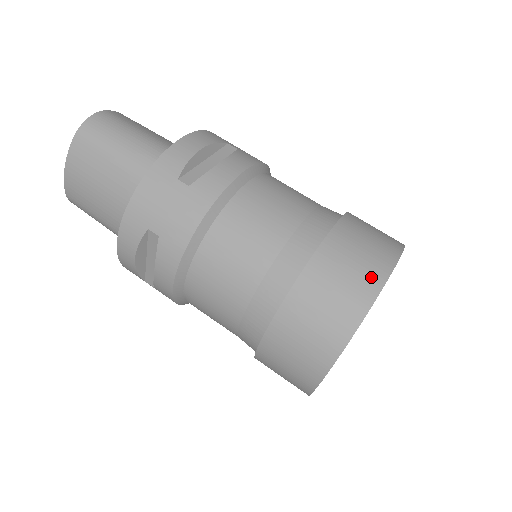
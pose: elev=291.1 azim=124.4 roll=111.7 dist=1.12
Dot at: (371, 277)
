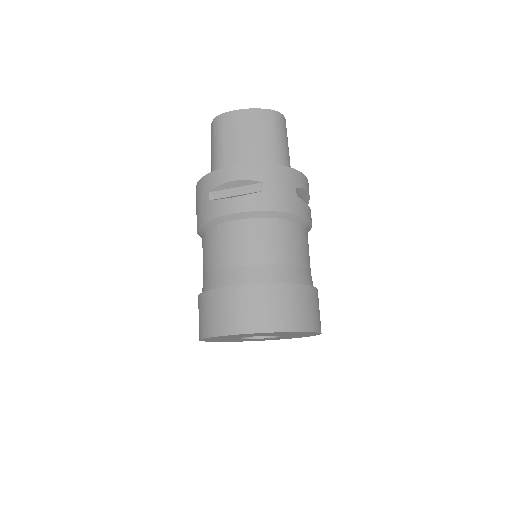
Dot at: (314, 323)
